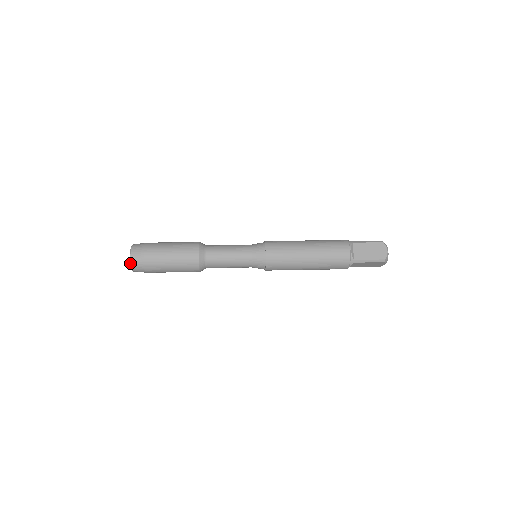
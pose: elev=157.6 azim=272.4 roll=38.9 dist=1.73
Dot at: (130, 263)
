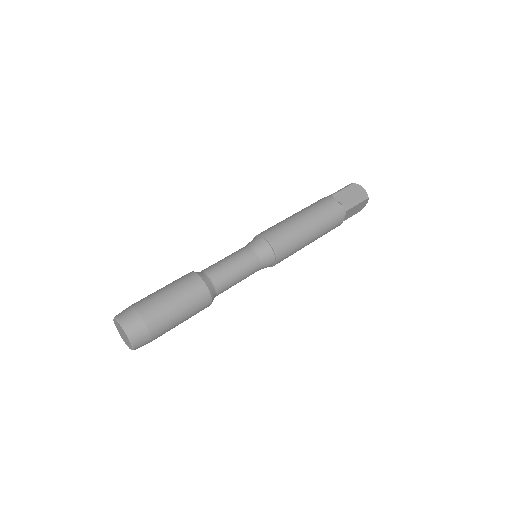
Dot at: (128, 337)
